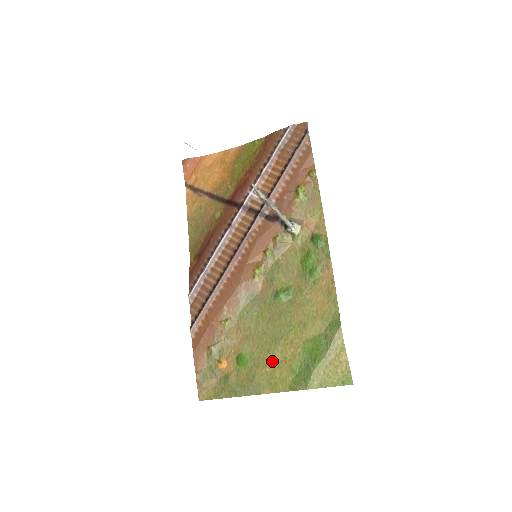
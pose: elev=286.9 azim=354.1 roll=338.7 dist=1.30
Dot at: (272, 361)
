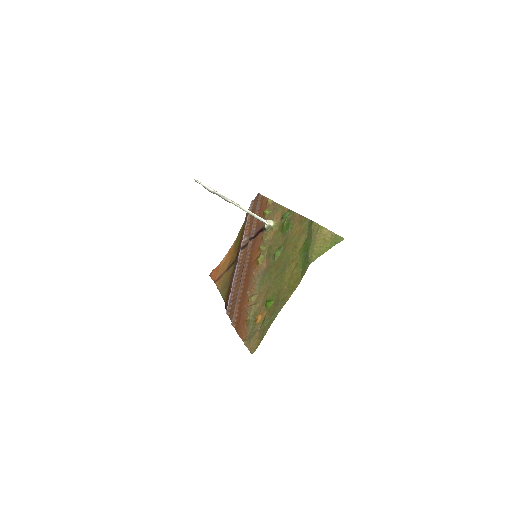
Dot at: (286, 281)
